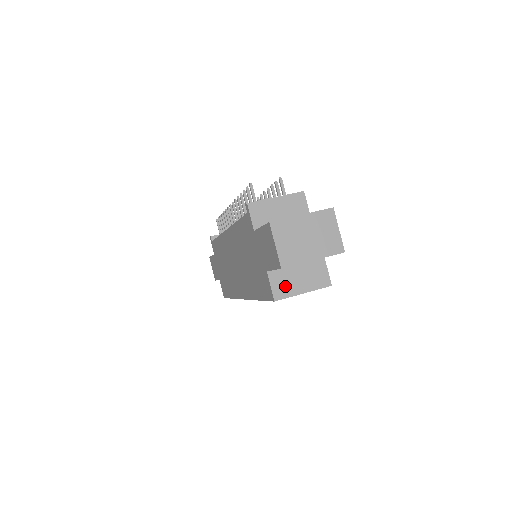
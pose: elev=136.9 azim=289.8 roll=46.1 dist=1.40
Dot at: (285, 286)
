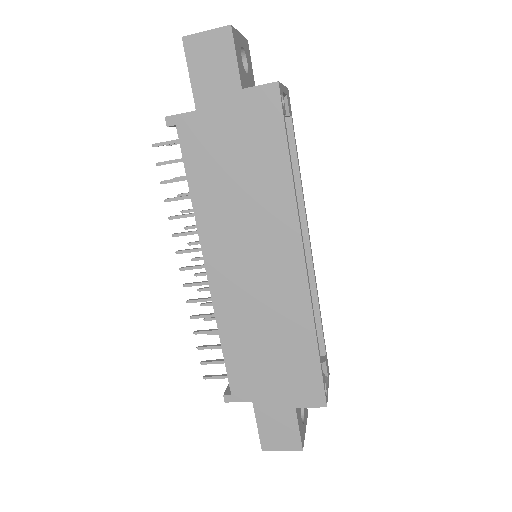
Dot at: occluded
